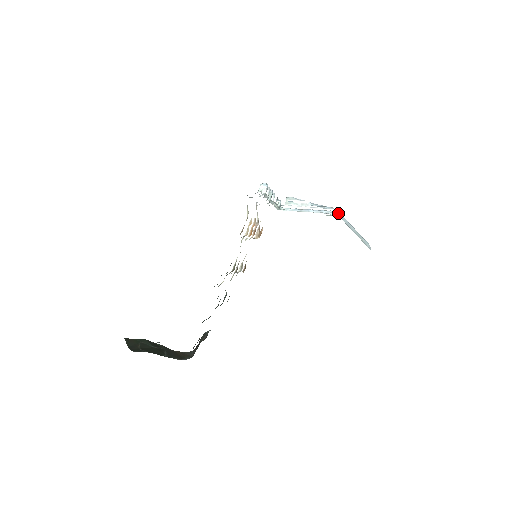
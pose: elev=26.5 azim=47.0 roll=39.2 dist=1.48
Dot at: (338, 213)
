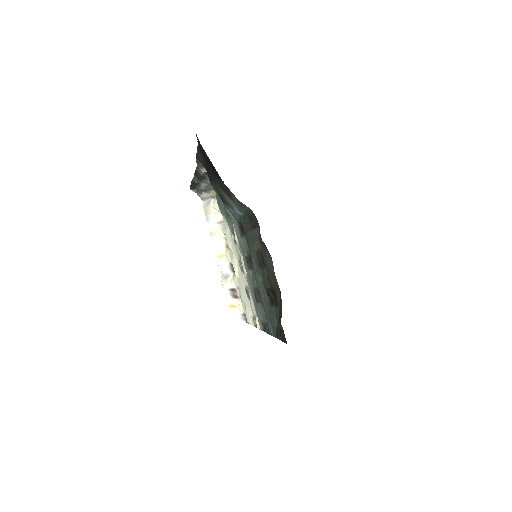
Dot at: occluded
